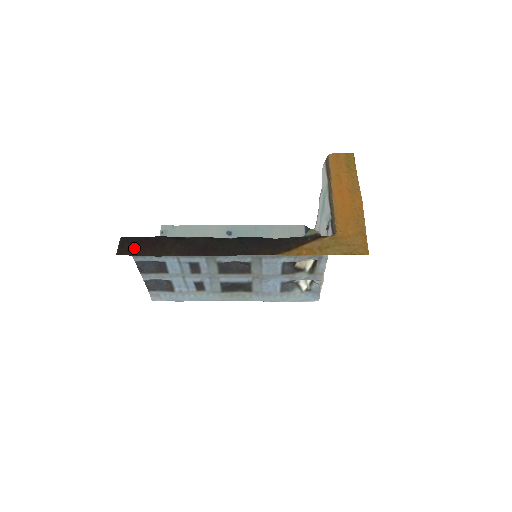
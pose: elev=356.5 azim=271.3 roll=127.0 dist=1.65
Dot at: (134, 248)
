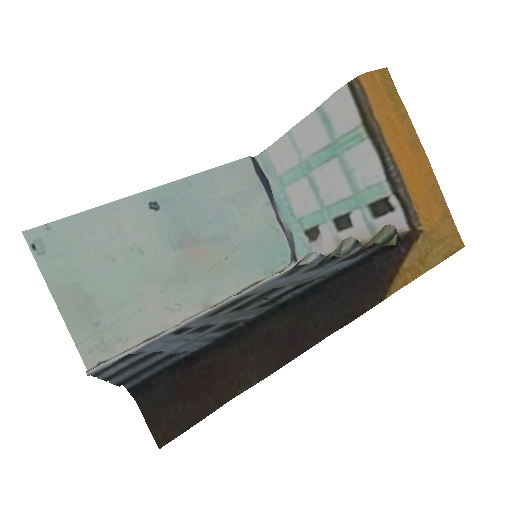
Dot at: (181, 411)
